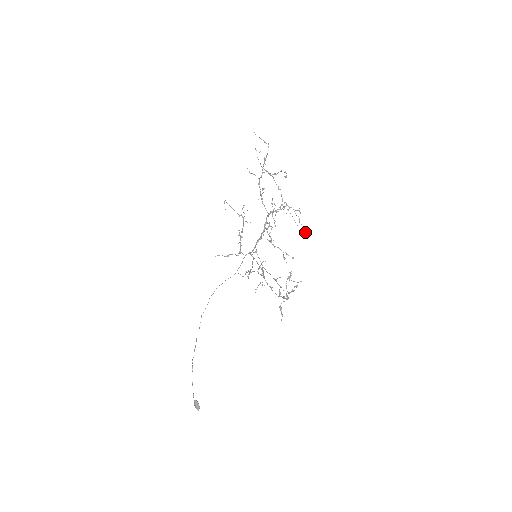
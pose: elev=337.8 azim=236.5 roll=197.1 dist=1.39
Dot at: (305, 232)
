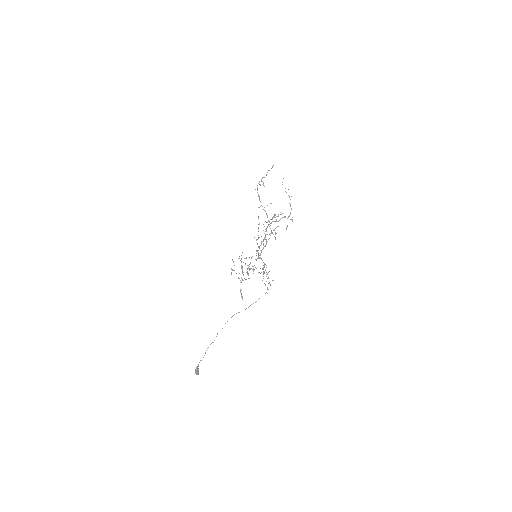
Dot at: (264, 226)
